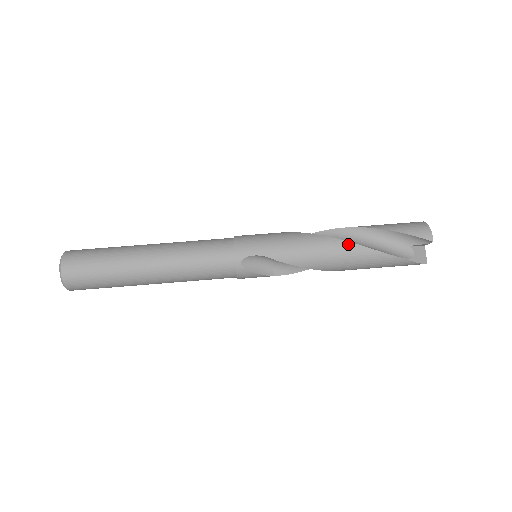
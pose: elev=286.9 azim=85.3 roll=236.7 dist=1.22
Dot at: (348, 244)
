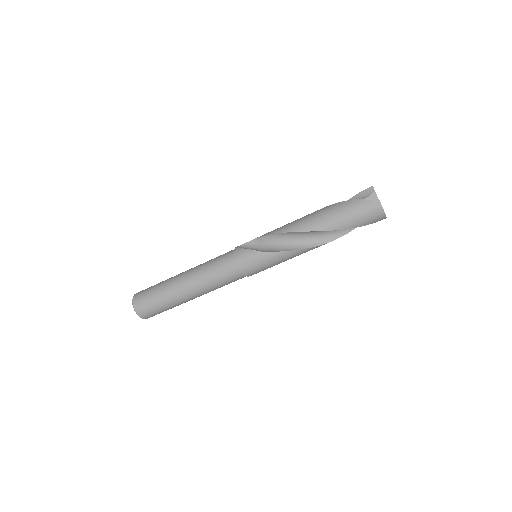
Dot at: occluded
